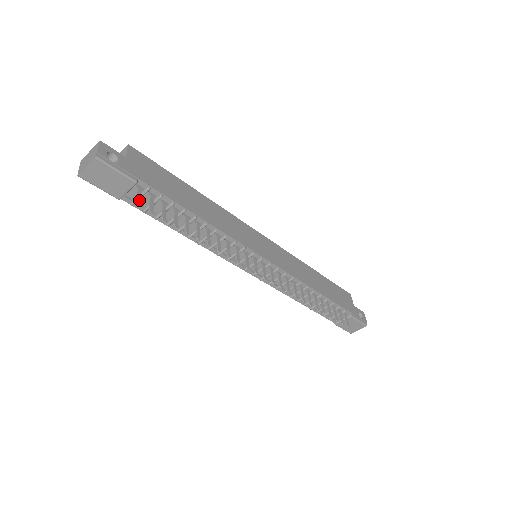
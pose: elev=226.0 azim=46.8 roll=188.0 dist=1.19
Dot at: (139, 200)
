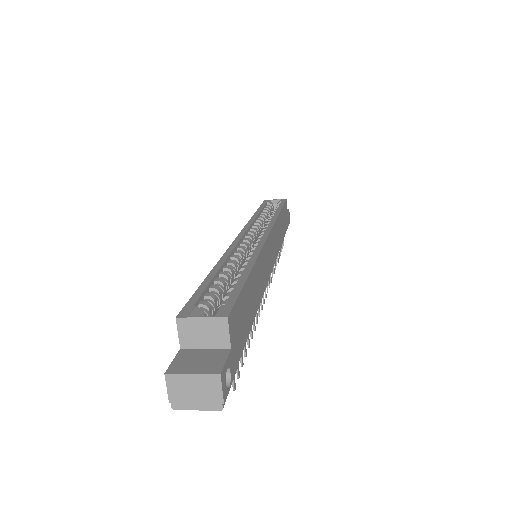
Dot at: (235, 383)
